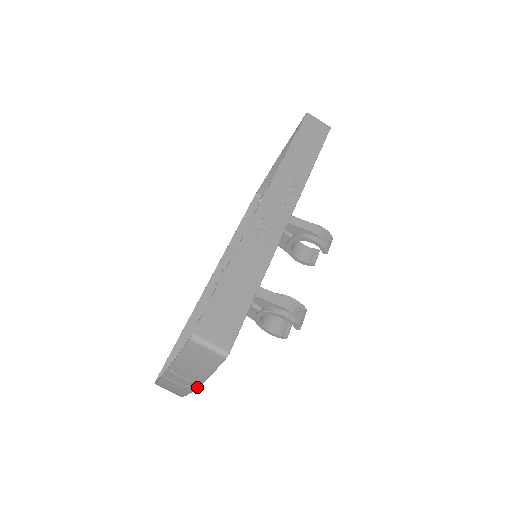
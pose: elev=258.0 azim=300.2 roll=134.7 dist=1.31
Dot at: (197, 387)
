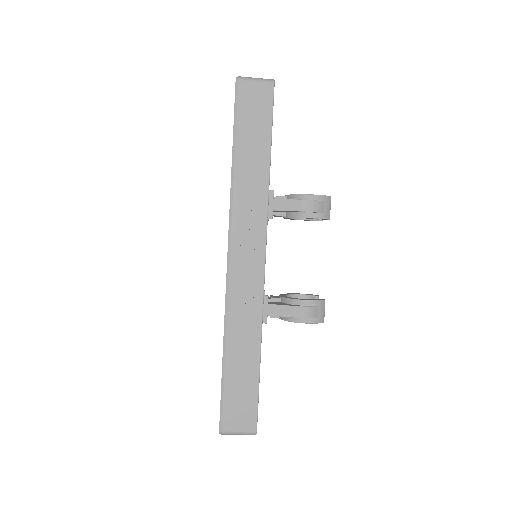
Dot at: occluded
